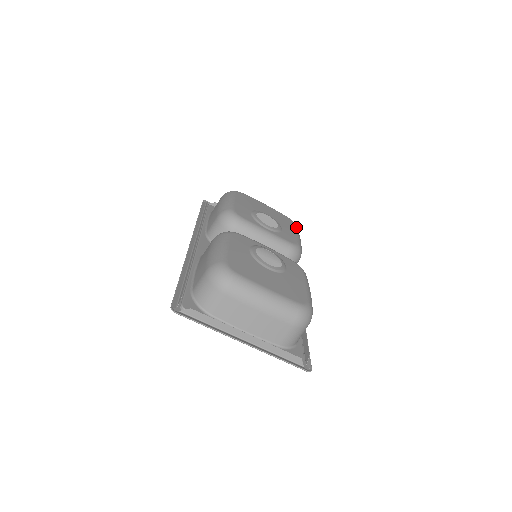
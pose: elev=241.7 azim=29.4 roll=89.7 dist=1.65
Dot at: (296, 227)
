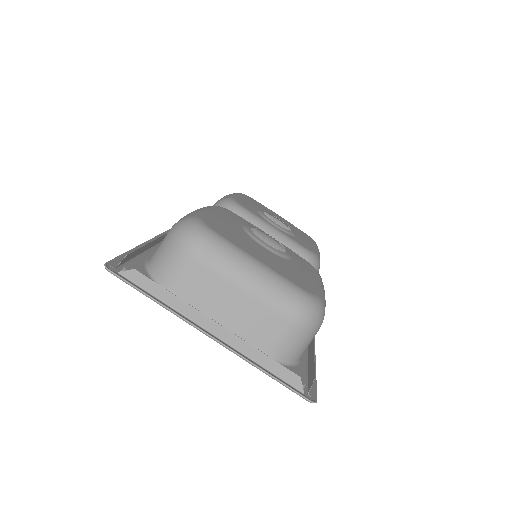
Dot at: (316, 244)
